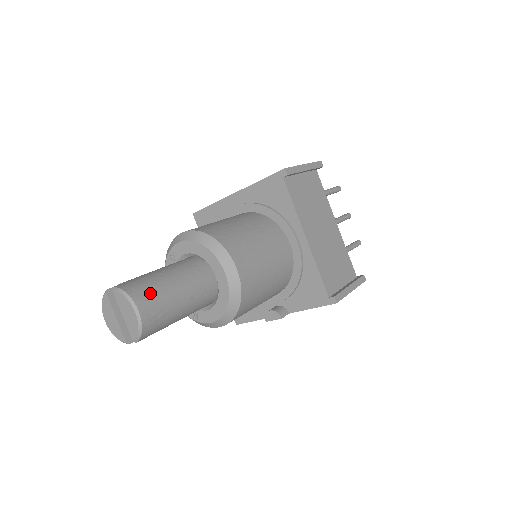
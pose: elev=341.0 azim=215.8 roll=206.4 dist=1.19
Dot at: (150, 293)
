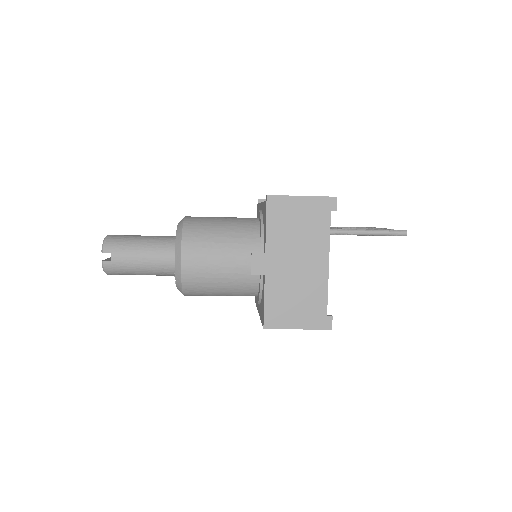
Dot at: occluded
